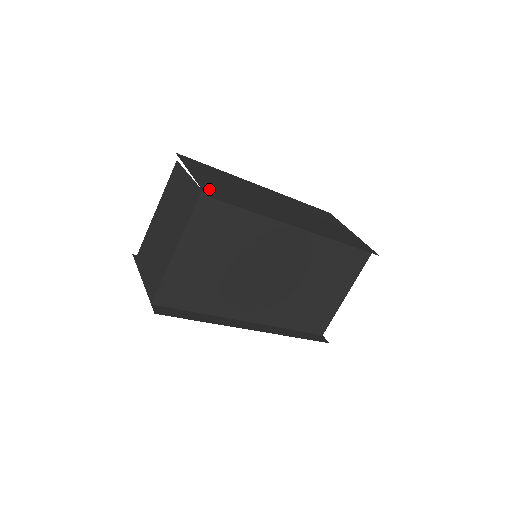
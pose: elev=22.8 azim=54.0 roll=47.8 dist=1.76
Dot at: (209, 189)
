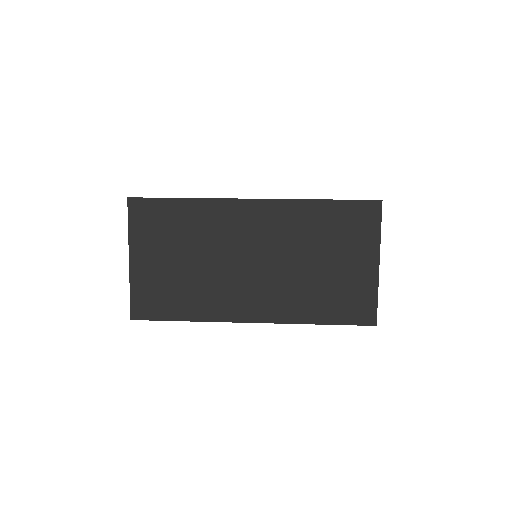
Dot at: (141, 296)
